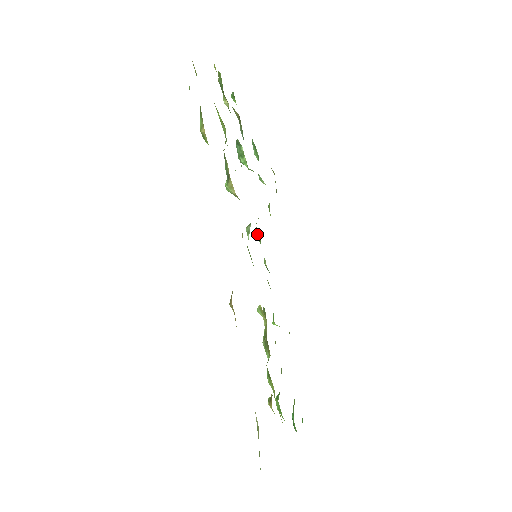
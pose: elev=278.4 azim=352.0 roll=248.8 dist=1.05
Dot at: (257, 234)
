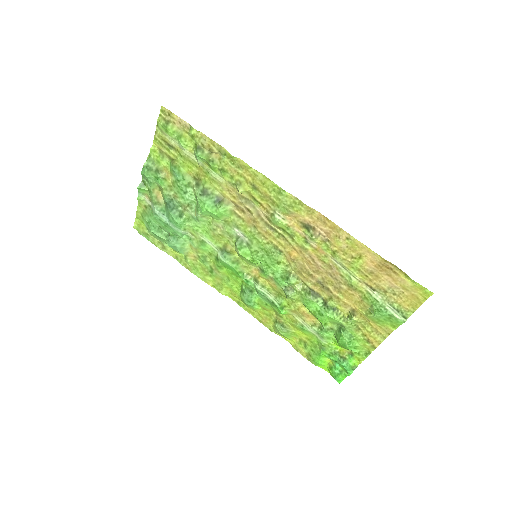
Dot at: (231, 258)
